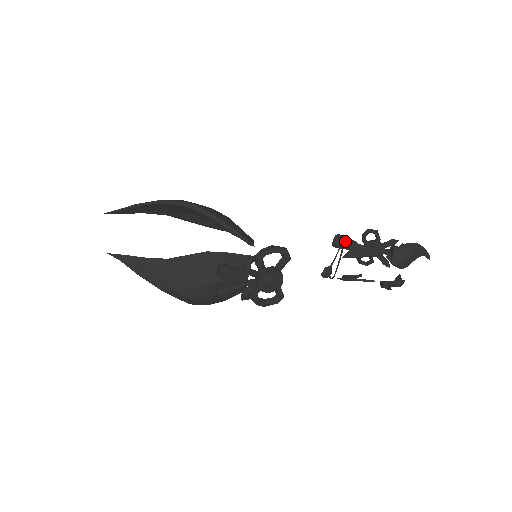
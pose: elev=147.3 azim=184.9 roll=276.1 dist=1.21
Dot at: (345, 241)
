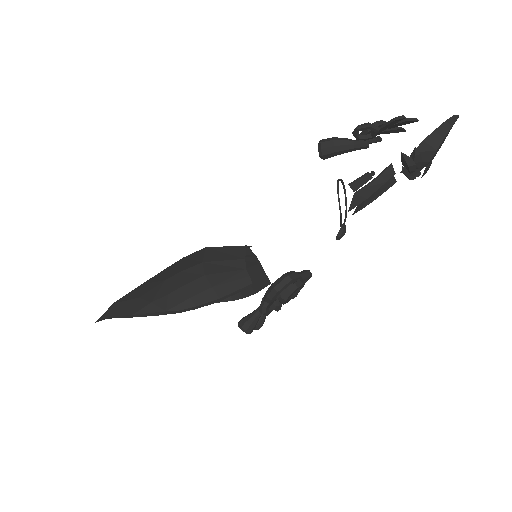
Dot at: (335, 151)
